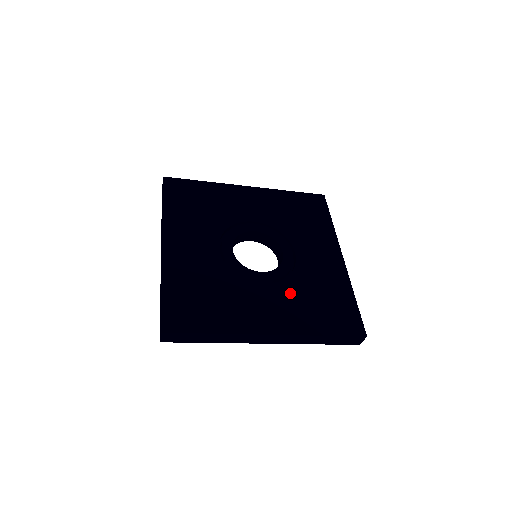
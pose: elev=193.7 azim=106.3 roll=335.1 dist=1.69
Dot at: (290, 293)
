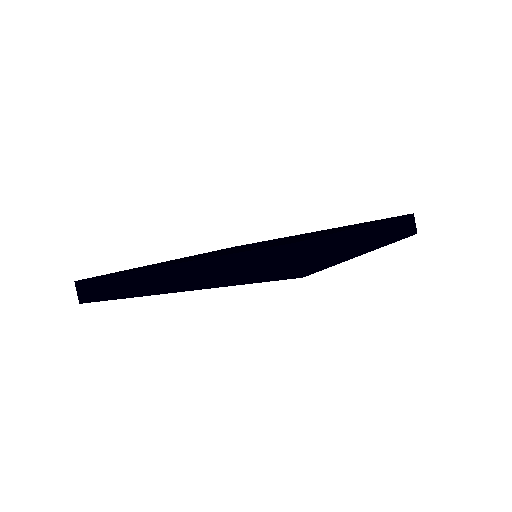
Dot at: (240, 249)
